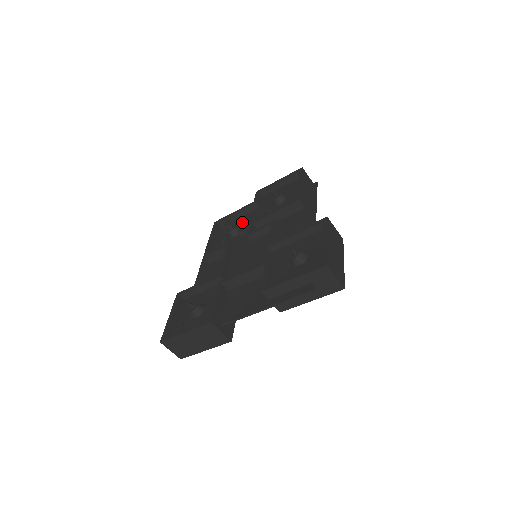
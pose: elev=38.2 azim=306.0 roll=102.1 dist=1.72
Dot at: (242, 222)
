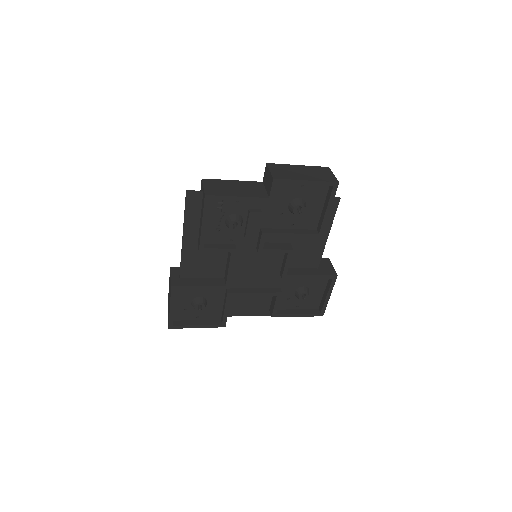
Dot at: (251, 223)
